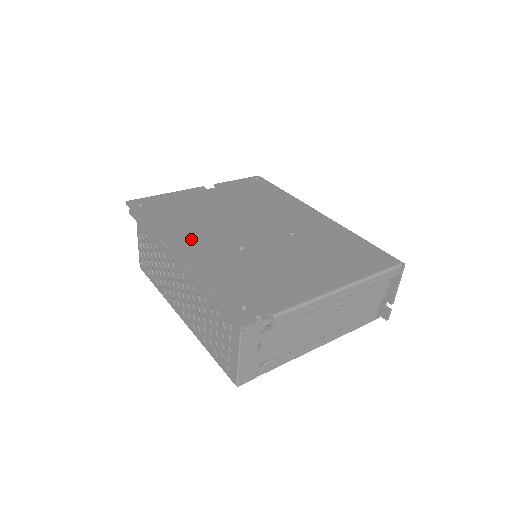
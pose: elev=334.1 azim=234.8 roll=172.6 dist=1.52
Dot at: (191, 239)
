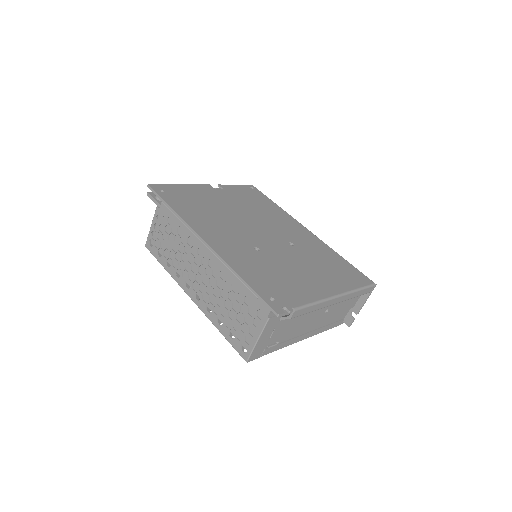
Dot at: (215, 232)
